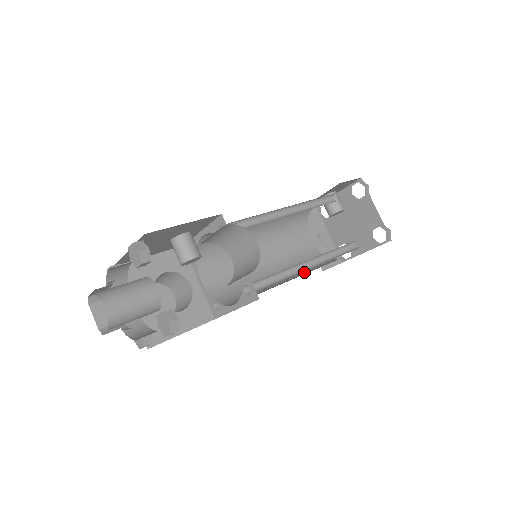
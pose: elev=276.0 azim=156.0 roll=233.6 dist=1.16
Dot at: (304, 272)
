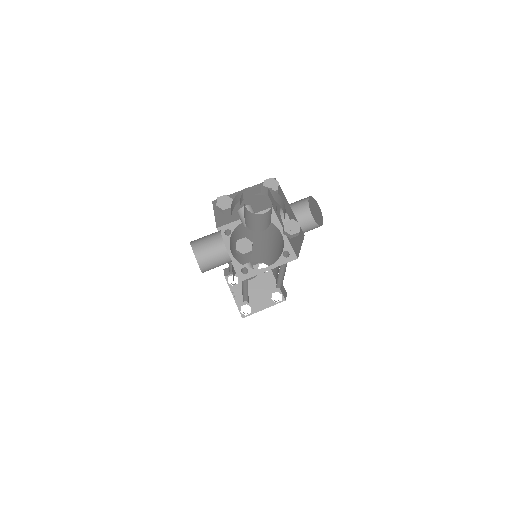
Dot at: occluded
